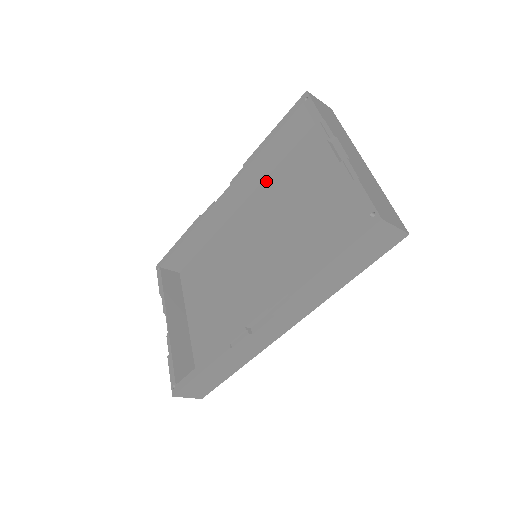
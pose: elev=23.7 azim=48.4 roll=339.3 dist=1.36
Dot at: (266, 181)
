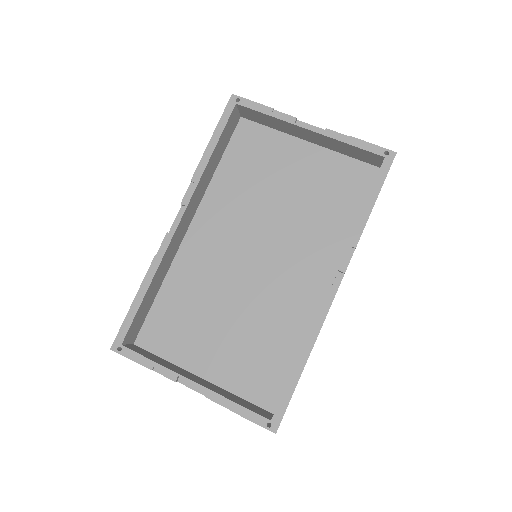
Dot at: (209, 192)
